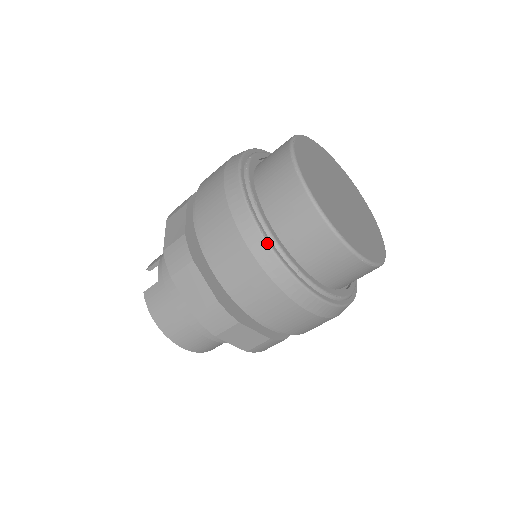
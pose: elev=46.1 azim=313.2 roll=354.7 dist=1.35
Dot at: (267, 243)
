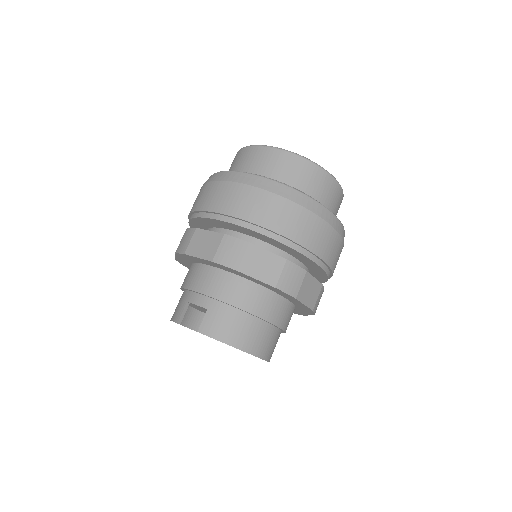
Dot at: (297, 190)
